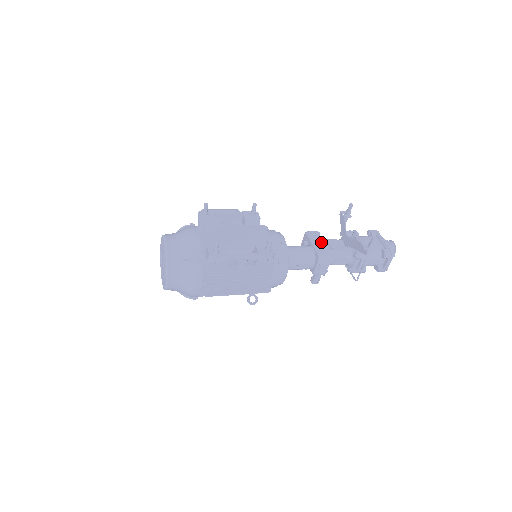
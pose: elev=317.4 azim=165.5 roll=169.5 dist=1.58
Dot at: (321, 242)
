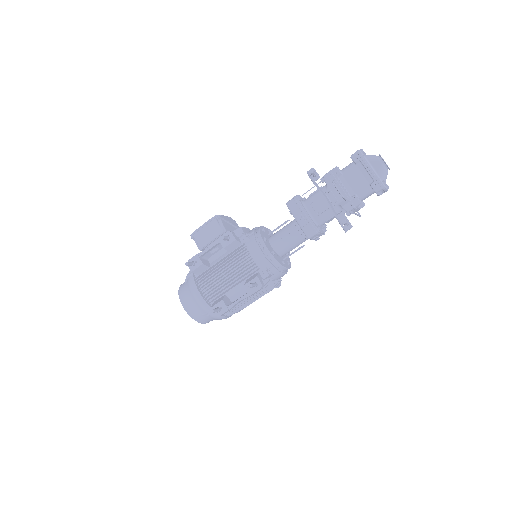
Dot at: (303, 216)
